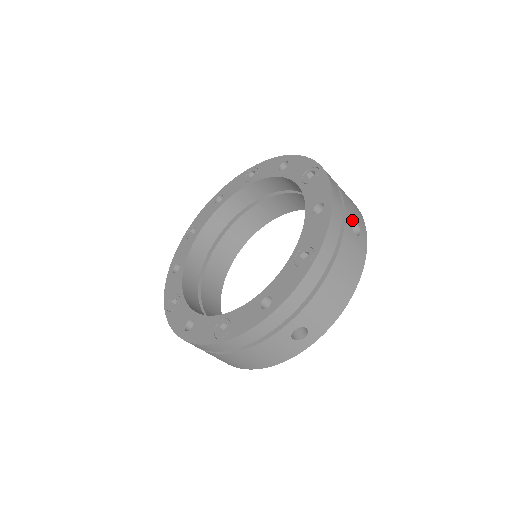
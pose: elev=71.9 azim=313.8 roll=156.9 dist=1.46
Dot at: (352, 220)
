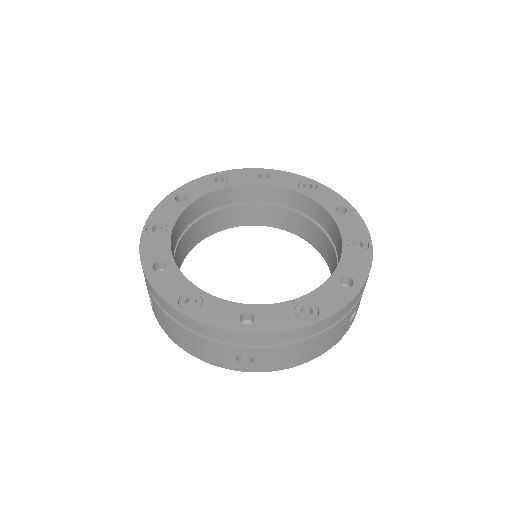
Dot at: (356, 308)
